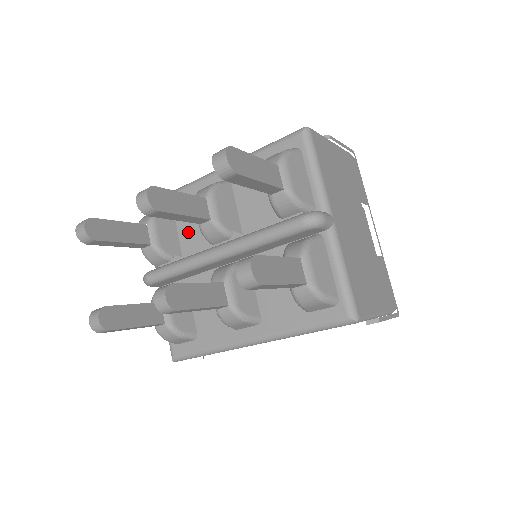
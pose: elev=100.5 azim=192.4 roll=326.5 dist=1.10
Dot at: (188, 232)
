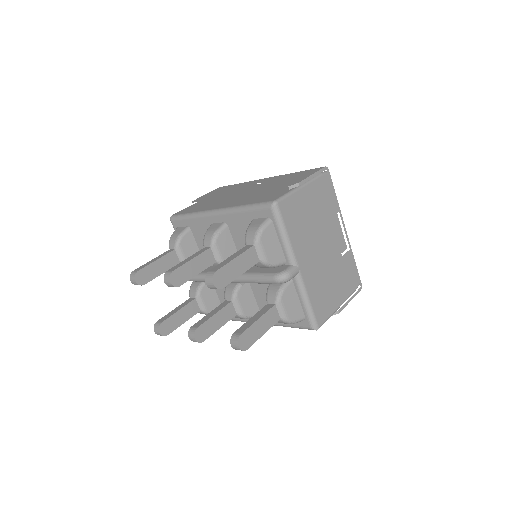
Dot at: occluded
